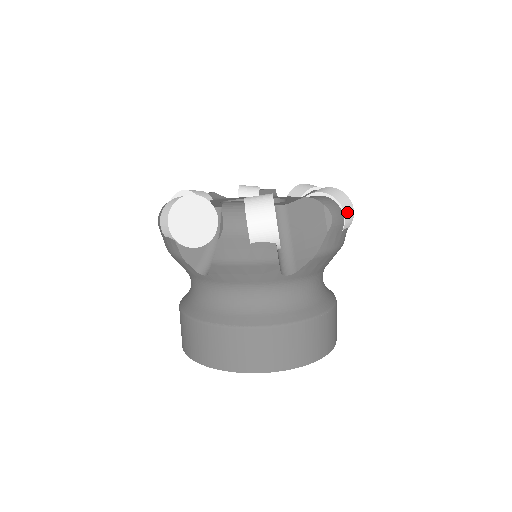
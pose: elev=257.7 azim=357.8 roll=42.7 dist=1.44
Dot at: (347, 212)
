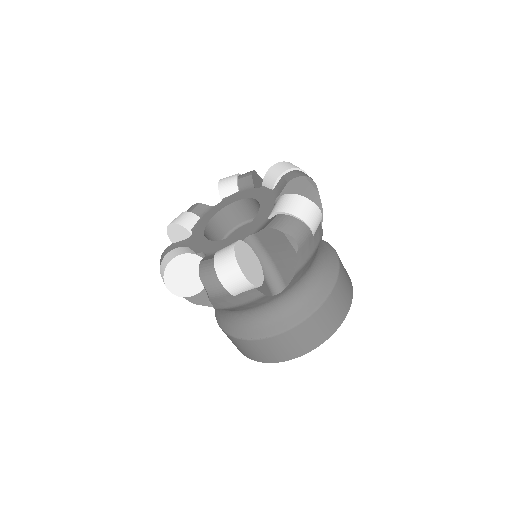
Dot at: (311, 219)
